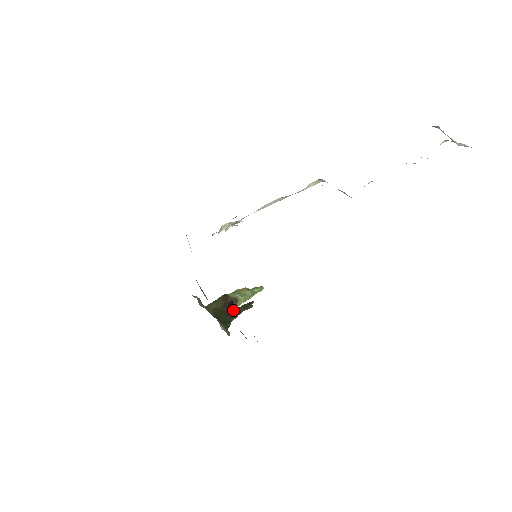
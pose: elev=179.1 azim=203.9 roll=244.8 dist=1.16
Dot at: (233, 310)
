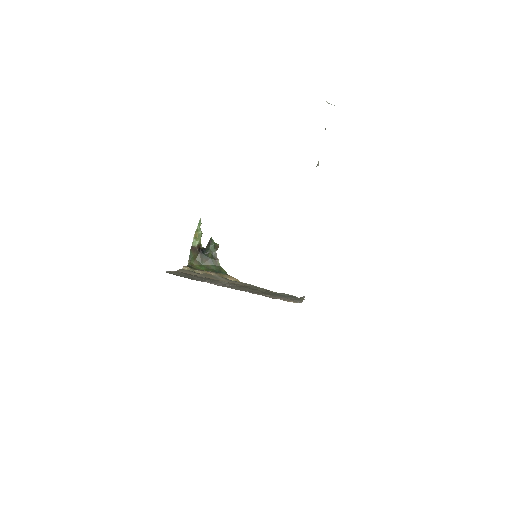
Dot at: (208, 255)
